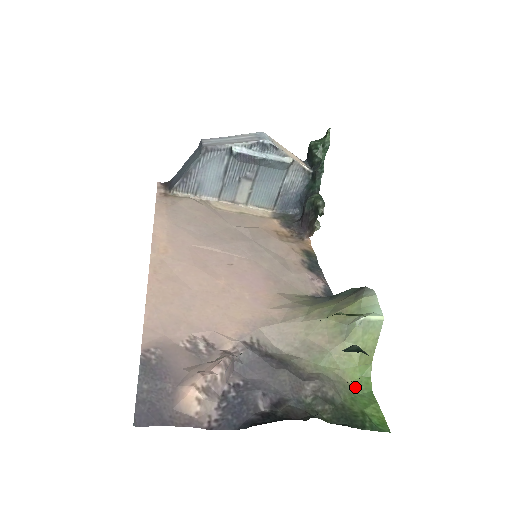
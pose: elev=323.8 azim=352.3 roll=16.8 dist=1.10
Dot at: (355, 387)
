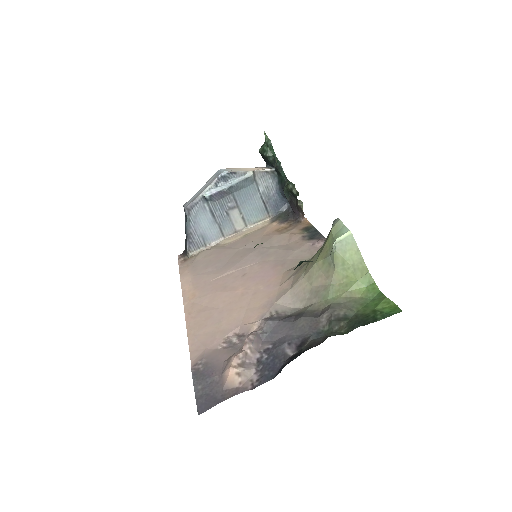
Dot at: (365, 297)
